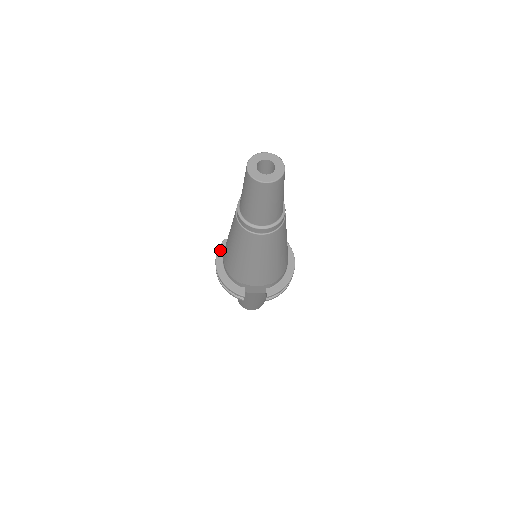
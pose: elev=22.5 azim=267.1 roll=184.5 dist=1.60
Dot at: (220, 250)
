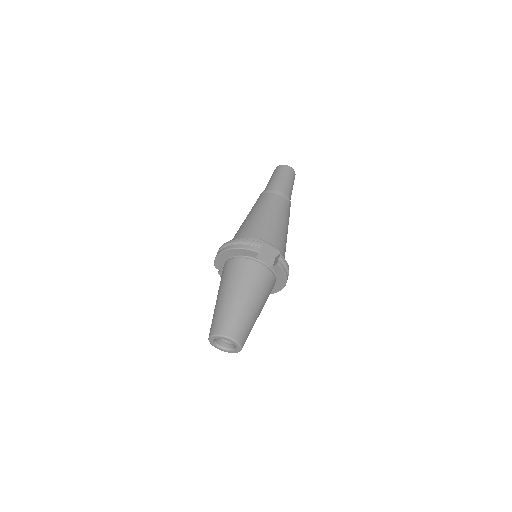
Dot at: occluded
